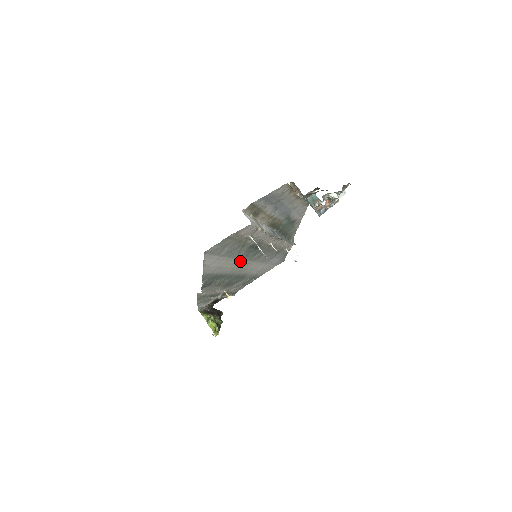
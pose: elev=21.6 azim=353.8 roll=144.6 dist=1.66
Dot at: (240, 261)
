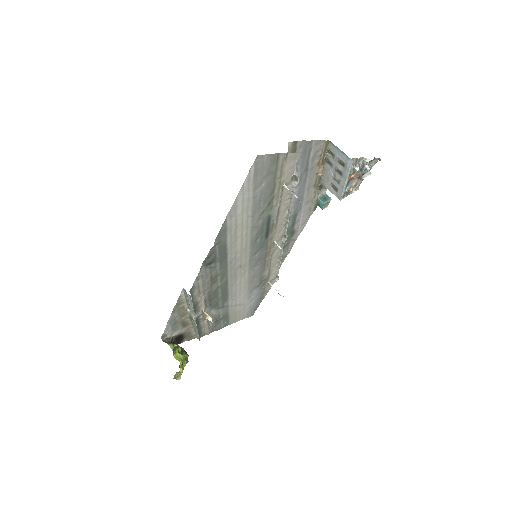
Dot at: (246, 246)
